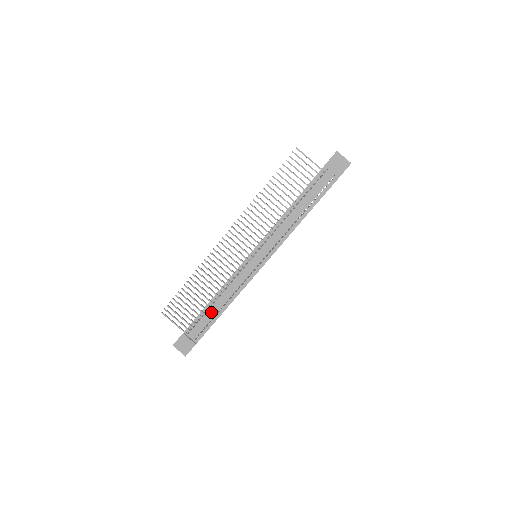
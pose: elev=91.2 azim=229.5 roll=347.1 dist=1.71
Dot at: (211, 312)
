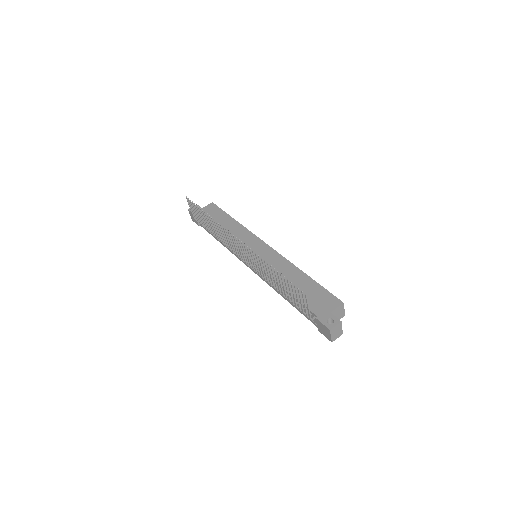
Dot at: occluded
